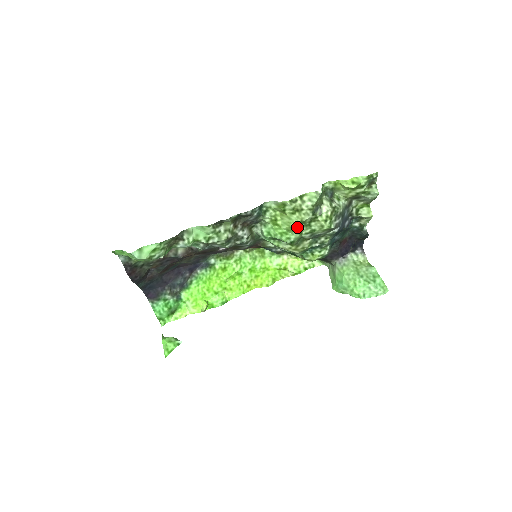
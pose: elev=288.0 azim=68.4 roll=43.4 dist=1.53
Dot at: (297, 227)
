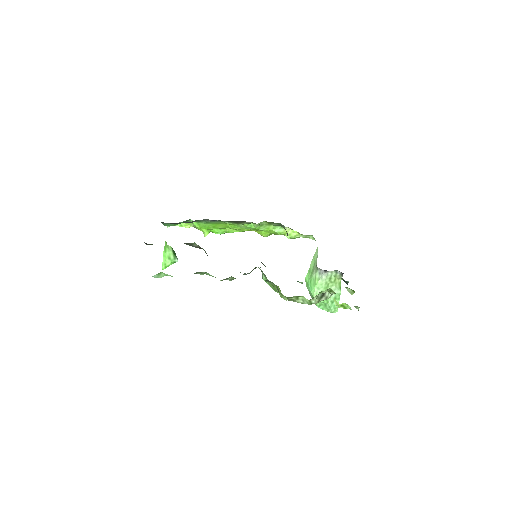
Dot at: occluded
